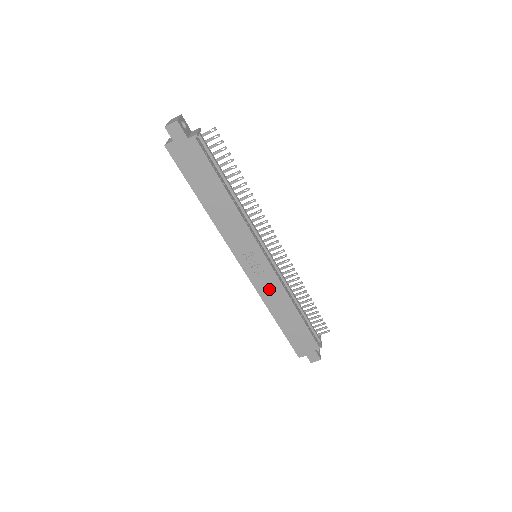
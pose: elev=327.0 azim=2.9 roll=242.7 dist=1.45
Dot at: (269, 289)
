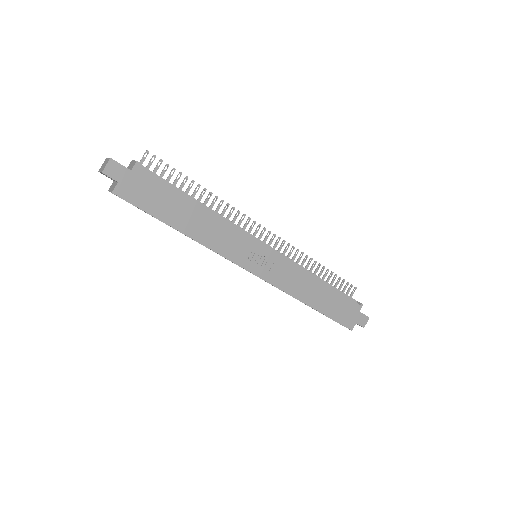
Dot at: (288, 278)
